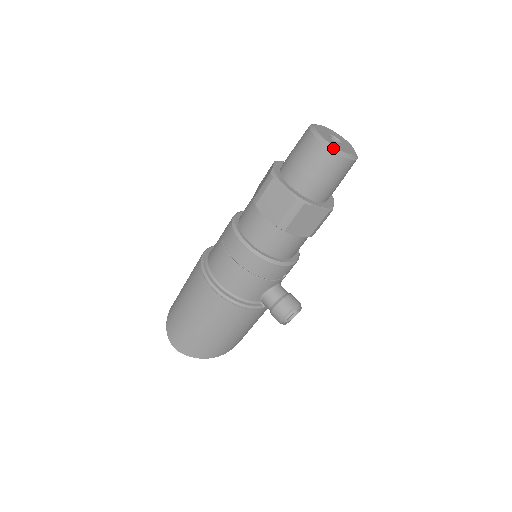
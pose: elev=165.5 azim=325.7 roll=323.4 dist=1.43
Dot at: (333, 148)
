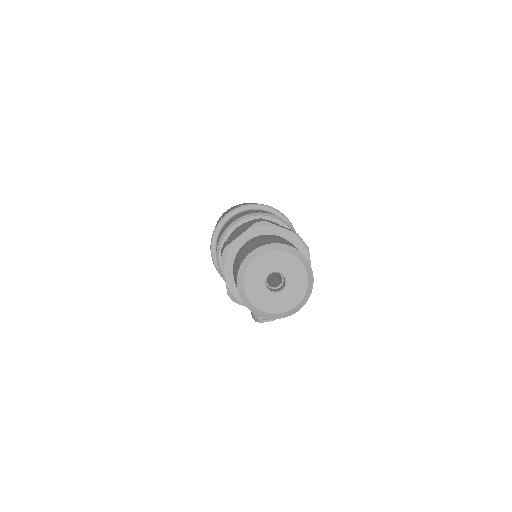
Dot at: (247, 302)
